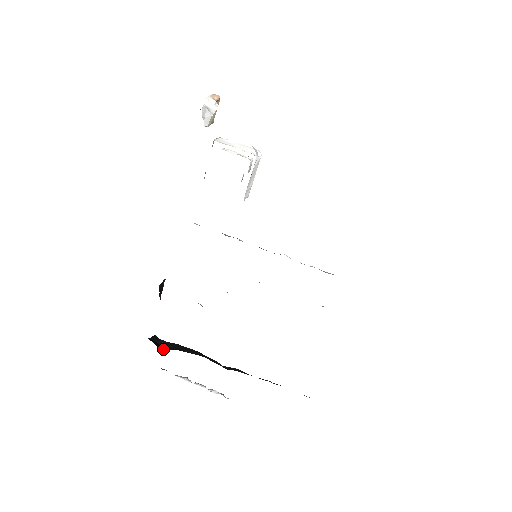
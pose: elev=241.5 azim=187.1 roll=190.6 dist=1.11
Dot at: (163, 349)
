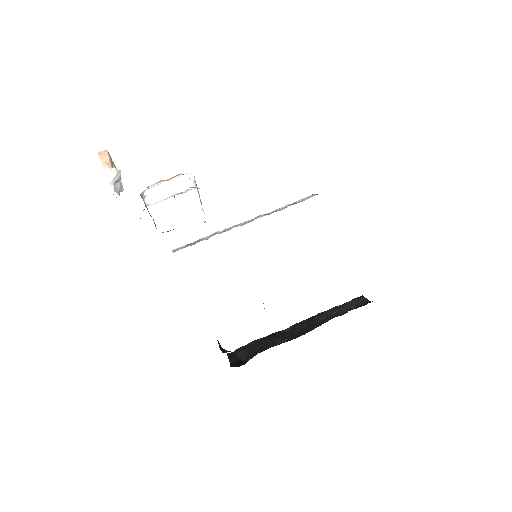
Dot at: (244, 361)
